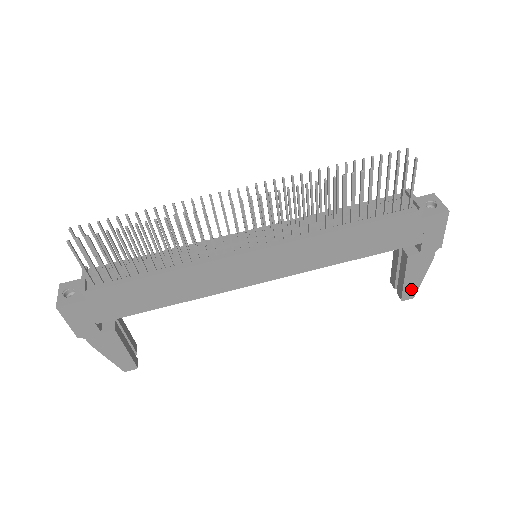
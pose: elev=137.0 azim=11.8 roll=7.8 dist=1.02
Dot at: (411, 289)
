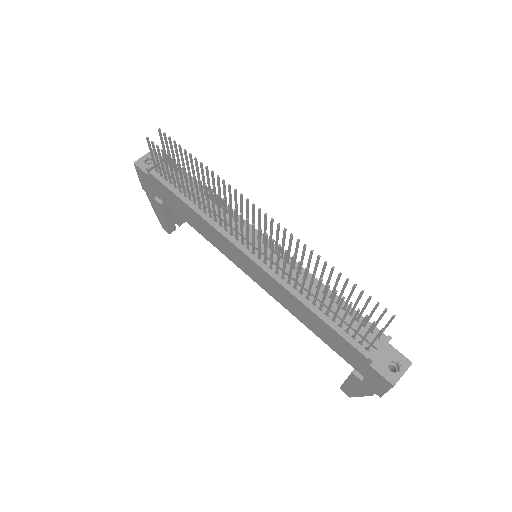
Dot at: (349, 391)
